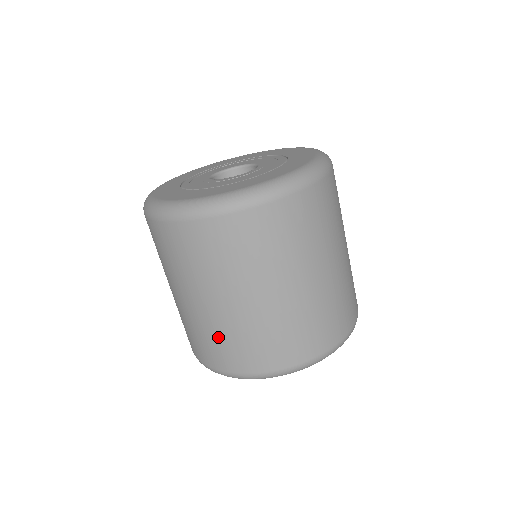
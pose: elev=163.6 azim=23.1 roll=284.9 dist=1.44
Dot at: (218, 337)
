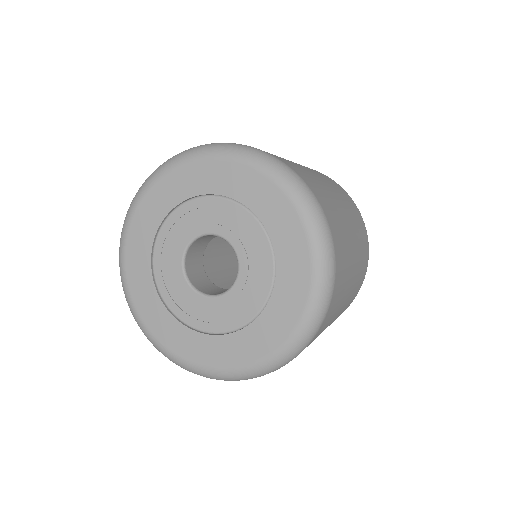
Dot at: occluded
